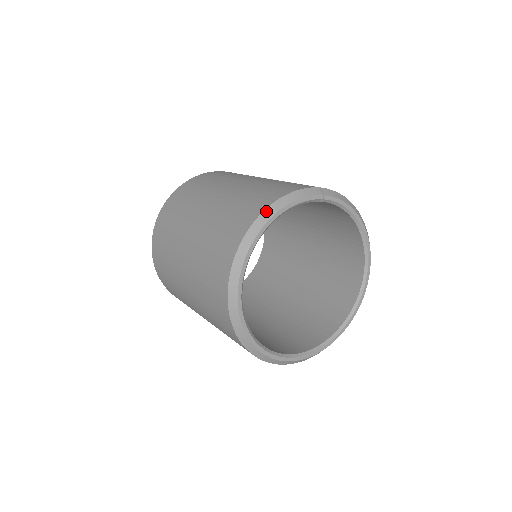
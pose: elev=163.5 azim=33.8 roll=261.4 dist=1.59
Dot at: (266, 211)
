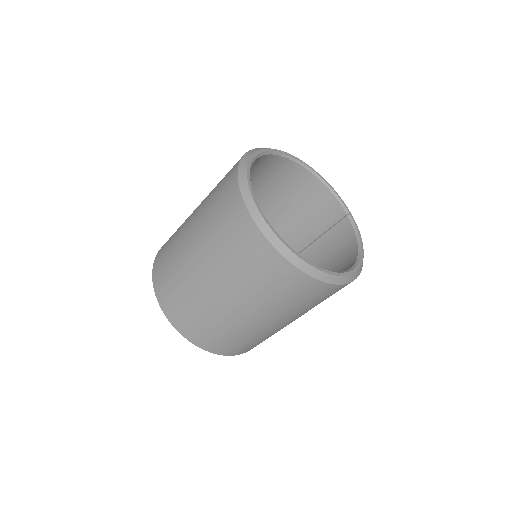
Dot at: occluded
